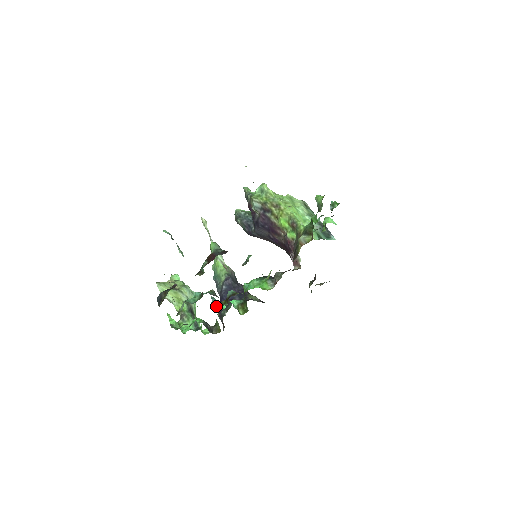
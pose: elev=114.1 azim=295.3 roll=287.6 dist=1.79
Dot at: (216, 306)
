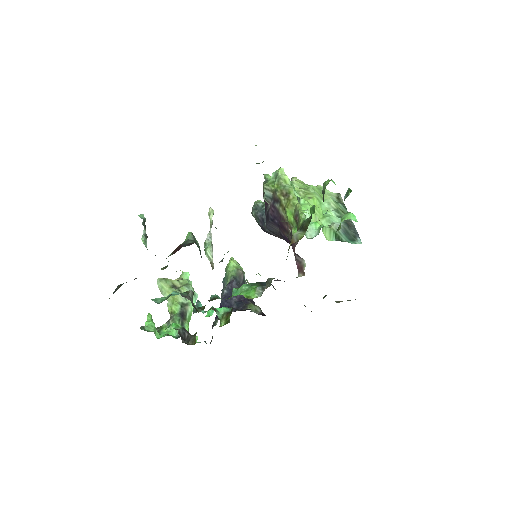
Dot at: (194, 311)
